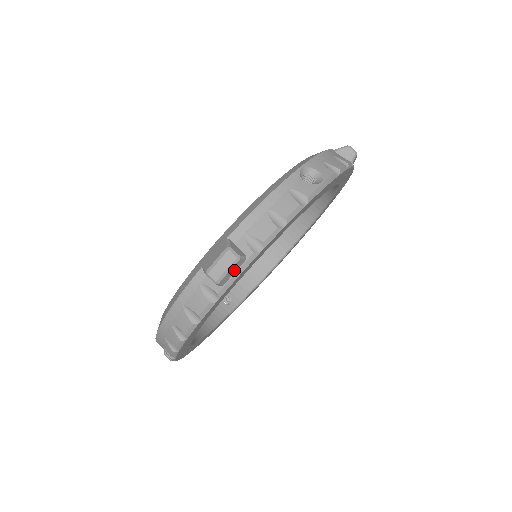
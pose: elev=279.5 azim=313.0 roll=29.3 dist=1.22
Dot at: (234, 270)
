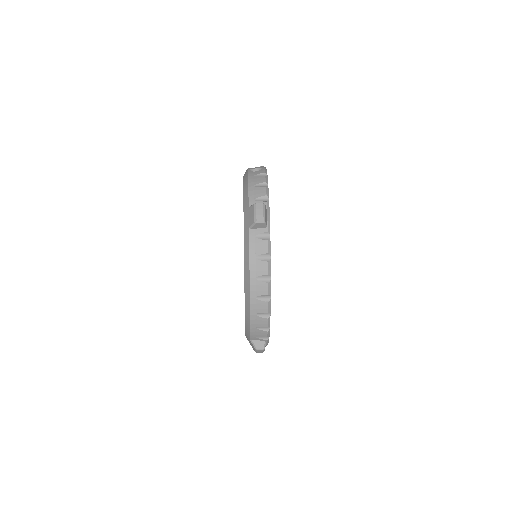
Dot at: (266, 213)
